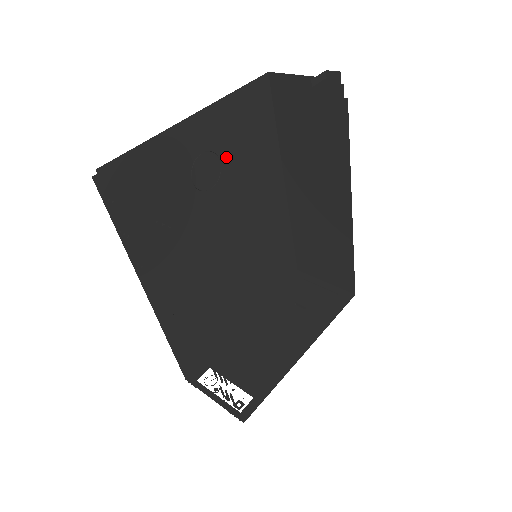
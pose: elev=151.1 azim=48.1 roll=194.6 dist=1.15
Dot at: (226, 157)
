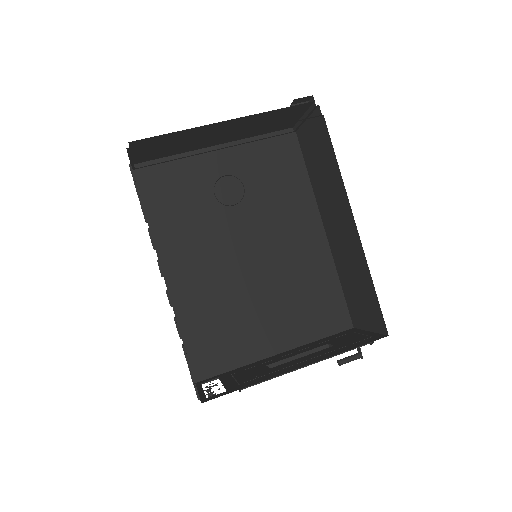
Dot at: (250, 184)
